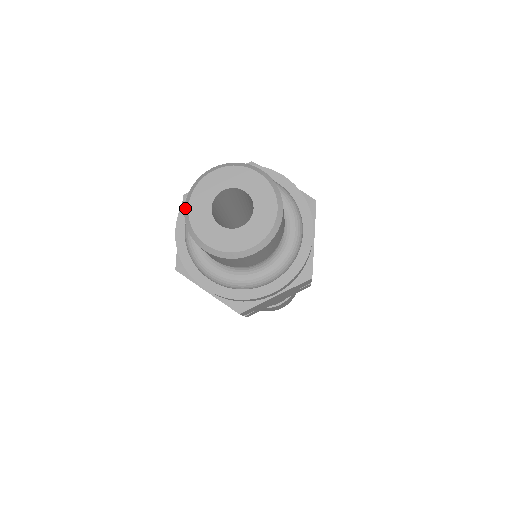
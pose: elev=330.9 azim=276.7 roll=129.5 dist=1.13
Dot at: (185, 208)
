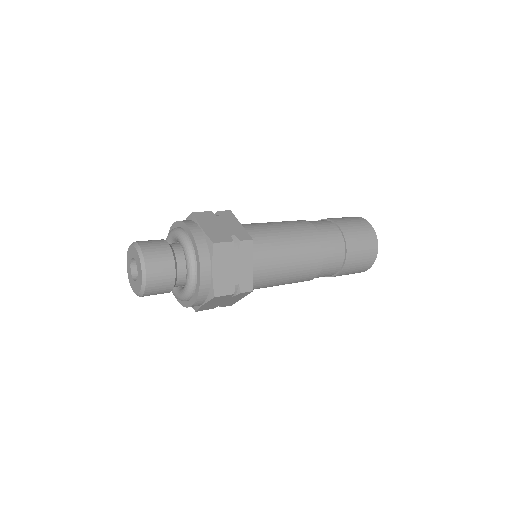
Dot at: occluded
